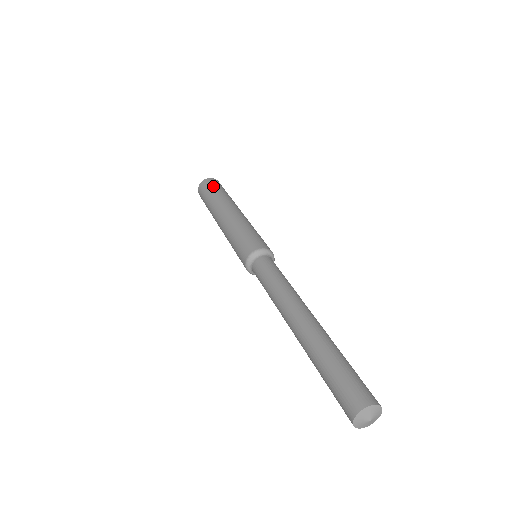
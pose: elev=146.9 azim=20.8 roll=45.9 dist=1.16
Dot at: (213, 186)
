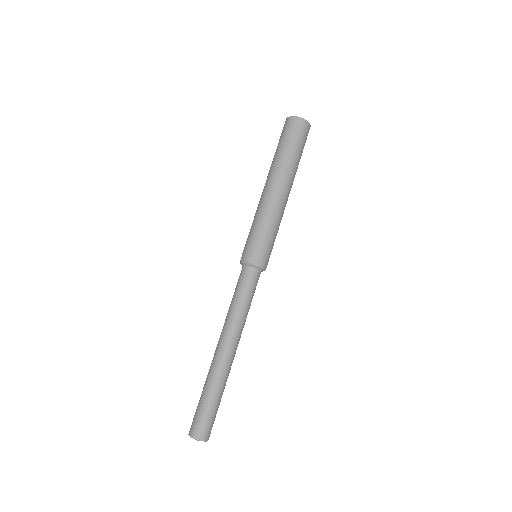
Dot at: (300, 140)
